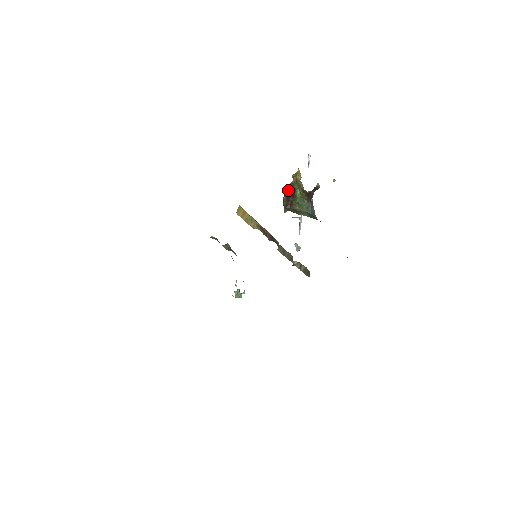
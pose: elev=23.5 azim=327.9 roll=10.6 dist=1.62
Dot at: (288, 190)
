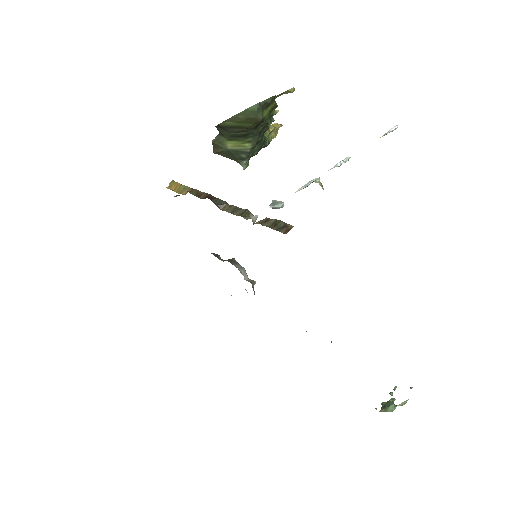
Dot at: occluded
